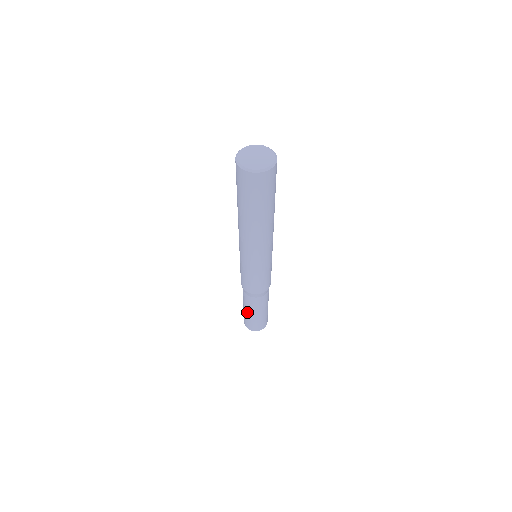
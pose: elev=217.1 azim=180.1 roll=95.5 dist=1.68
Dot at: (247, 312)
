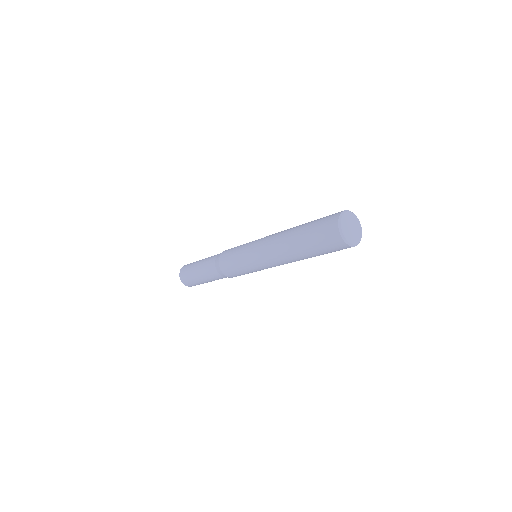
Dot at: (197, 266)
